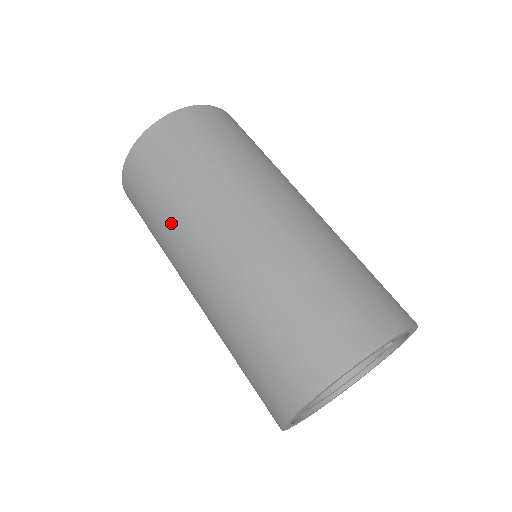
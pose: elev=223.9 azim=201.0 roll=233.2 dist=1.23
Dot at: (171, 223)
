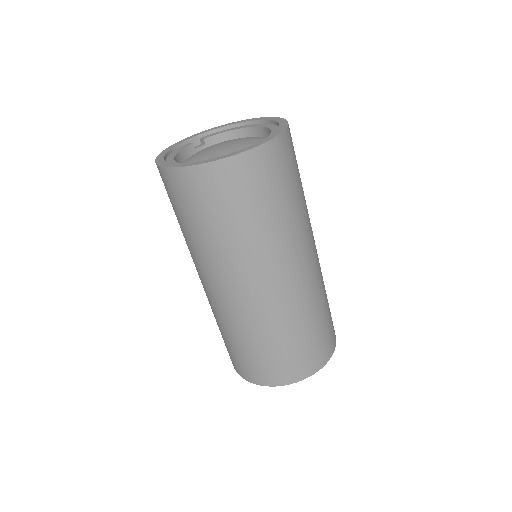
Dot at: (229, 250)
